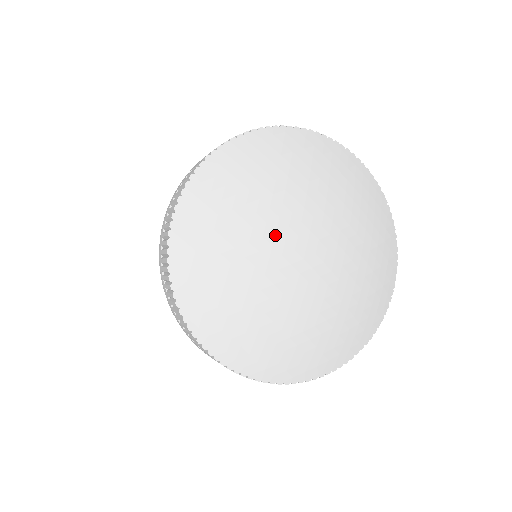
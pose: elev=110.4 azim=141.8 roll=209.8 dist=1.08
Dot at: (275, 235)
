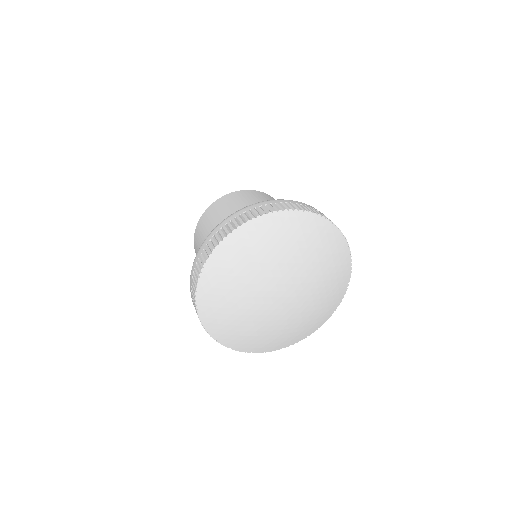
Dot at: (272, 279)
